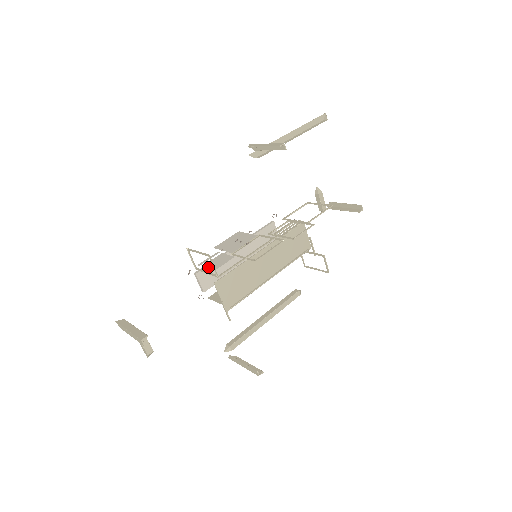
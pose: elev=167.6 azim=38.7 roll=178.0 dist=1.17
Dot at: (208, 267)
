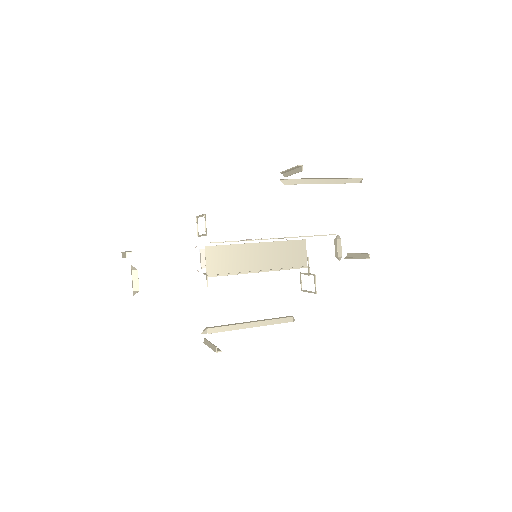
Dot at: occluded
